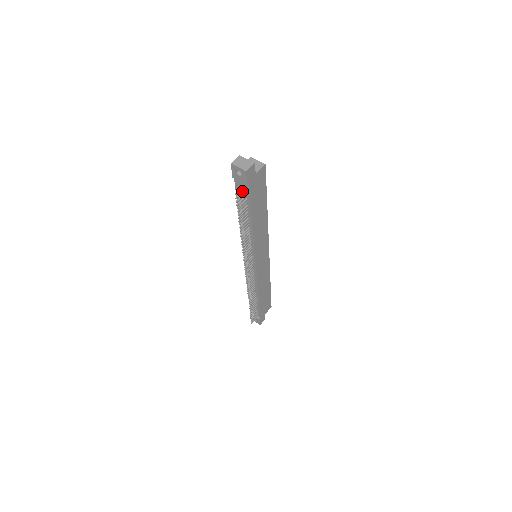
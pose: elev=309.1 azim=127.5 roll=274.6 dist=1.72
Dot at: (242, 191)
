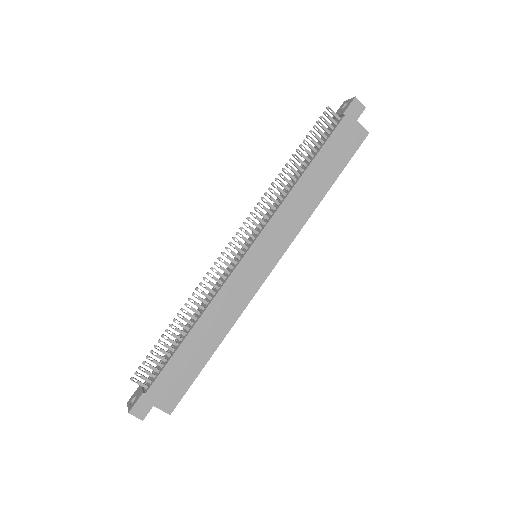
Dot at: (333, 119)
